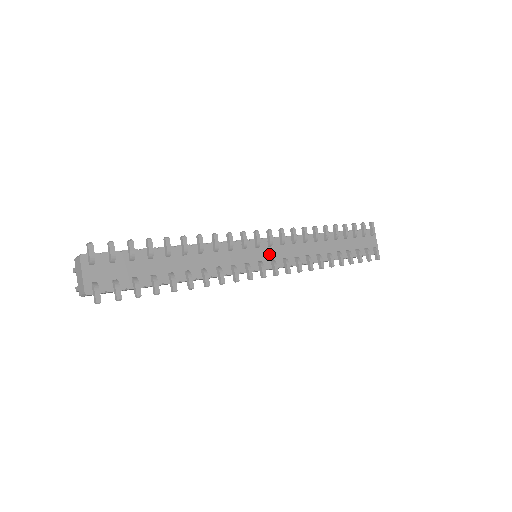
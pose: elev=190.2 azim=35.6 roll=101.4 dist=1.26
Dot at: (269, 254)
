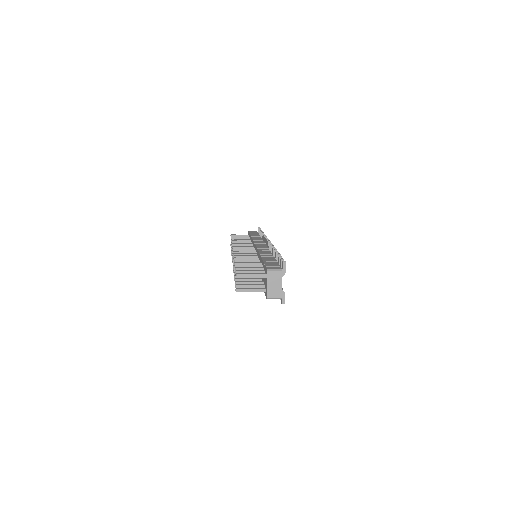
Dot at: occluded
